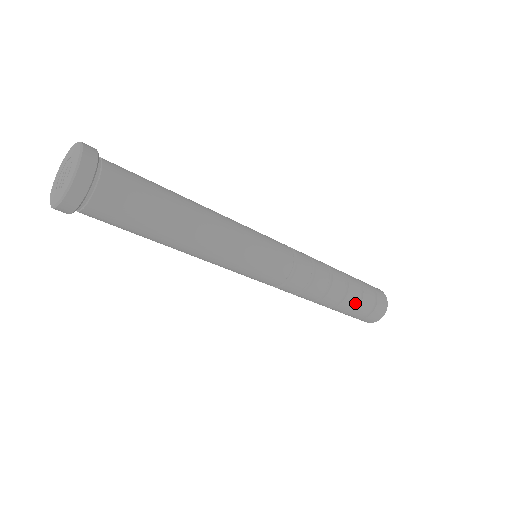
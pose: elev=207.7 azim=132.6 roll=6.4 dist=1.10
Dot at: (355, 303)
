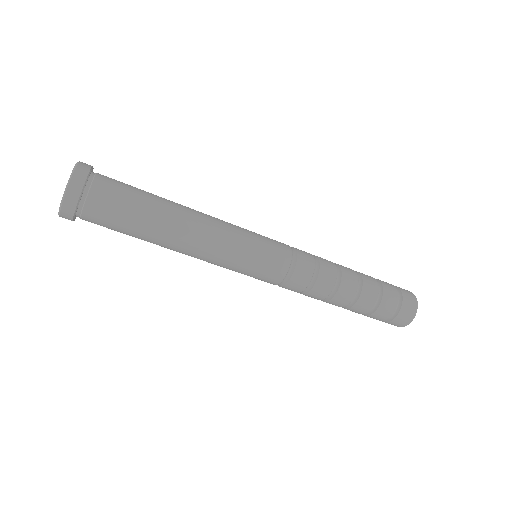
Dot at: (376, 282)
